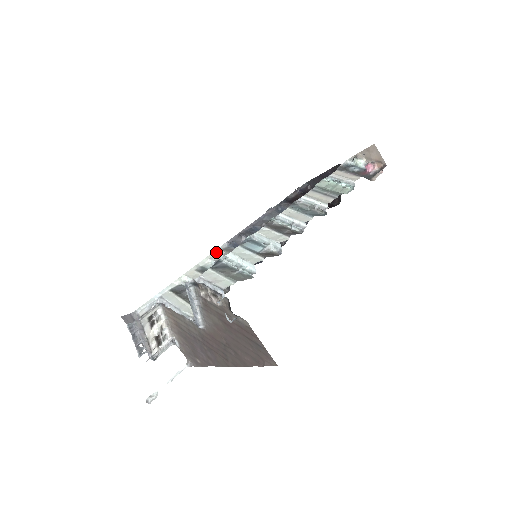
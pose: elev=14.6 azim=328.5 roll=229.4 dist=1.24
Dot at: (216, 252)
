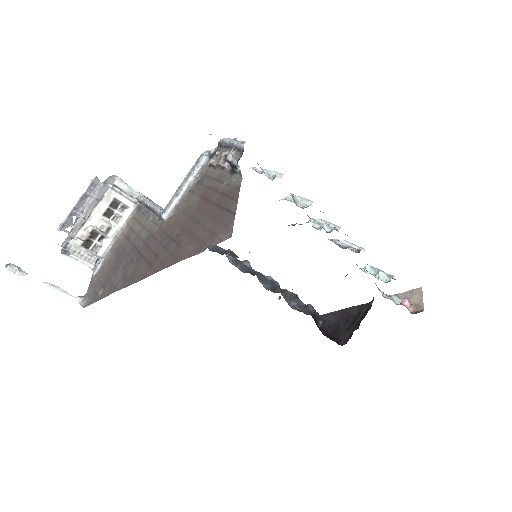
Dot at: occluded
